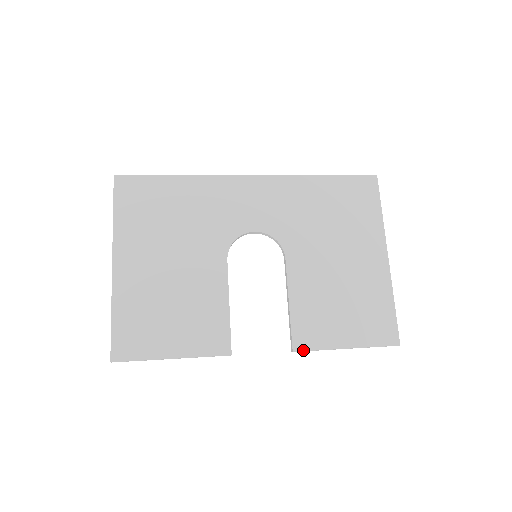
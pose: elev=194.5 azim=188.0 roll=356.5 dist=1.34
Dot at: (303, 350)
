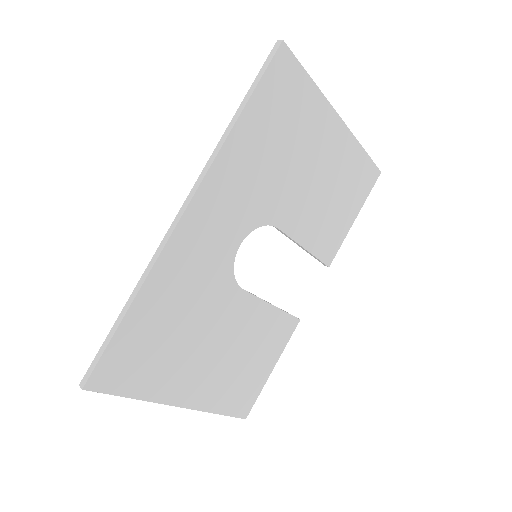
Dot at: occluded
